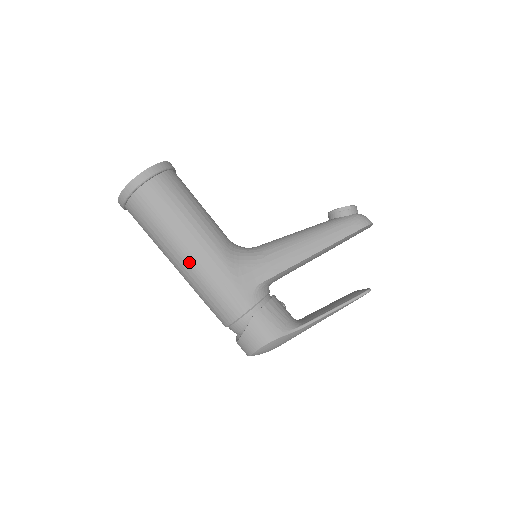
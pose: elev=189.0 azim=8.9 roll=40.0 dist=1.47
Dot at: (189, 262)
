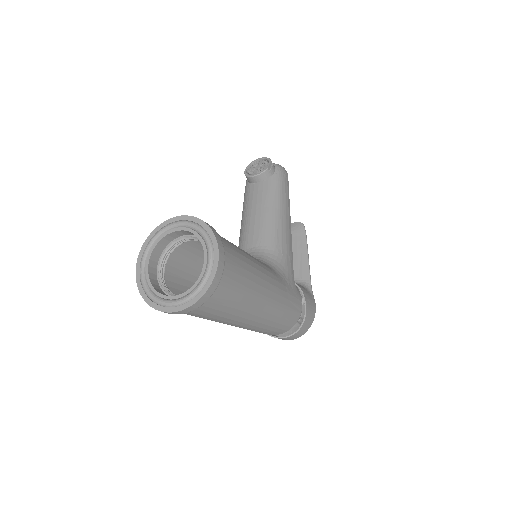
Dot at: (268, 308)
